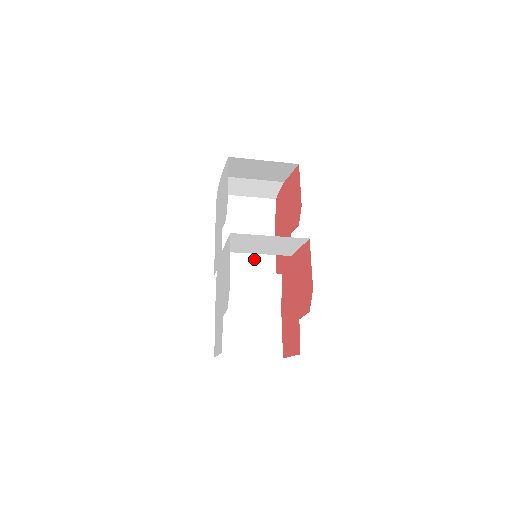
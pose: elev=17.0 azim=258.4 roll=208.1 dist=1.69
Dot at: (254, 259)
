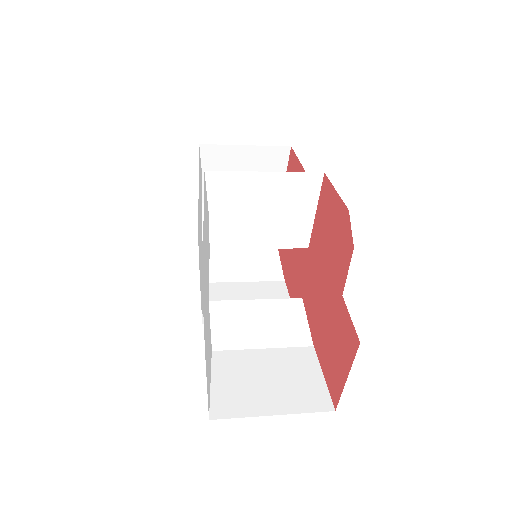
Dot at: occluded
